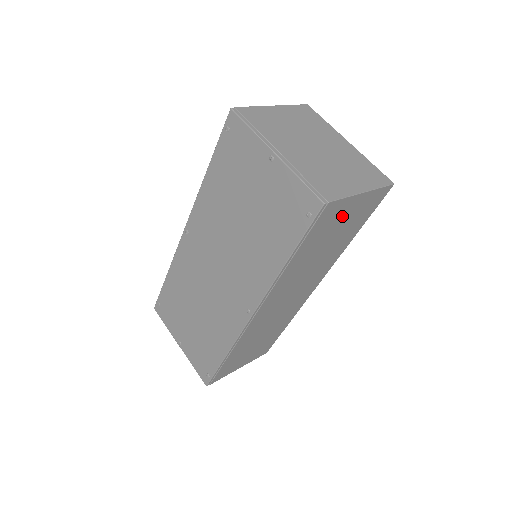
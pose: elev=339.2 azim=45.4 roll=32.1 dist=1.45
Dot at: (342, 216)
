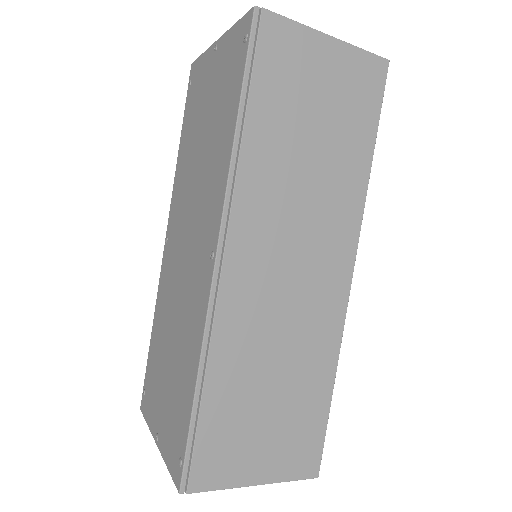
Dot at: (311, 71)
